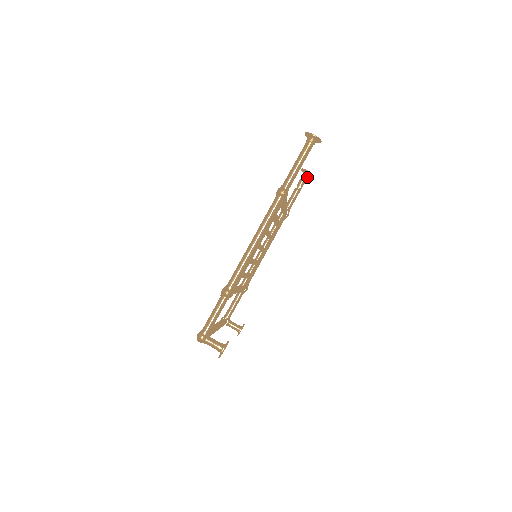
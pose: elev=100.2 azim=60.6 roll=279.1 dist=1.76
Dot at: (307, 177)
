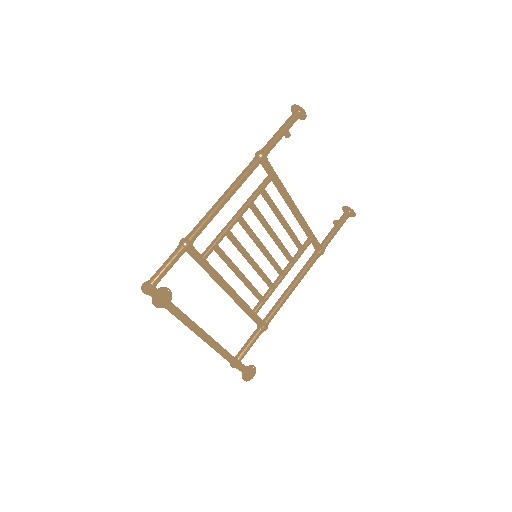
Dot at: (348, 215)
